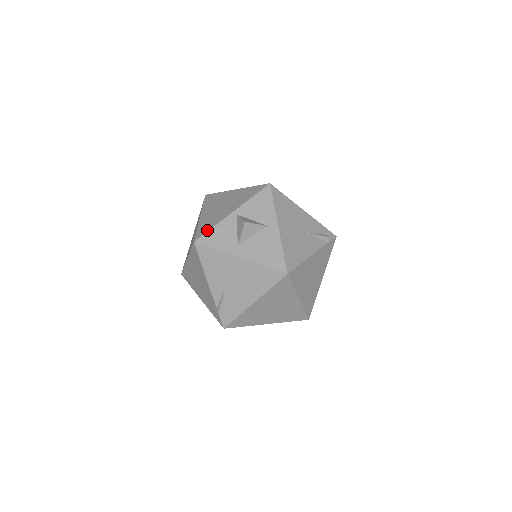
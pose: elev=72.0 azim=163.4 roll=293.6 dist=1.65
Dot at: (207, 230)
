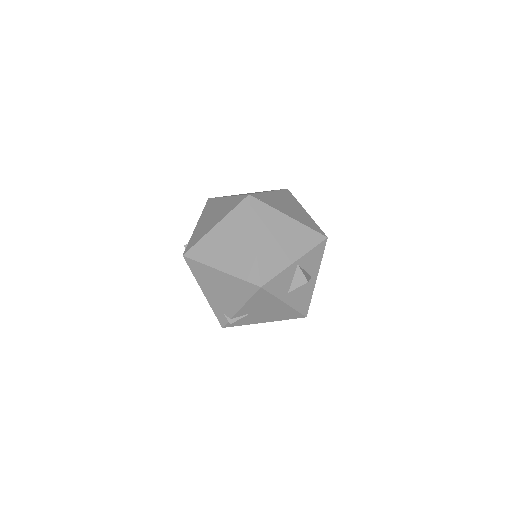
Dot at: (273, 275)
